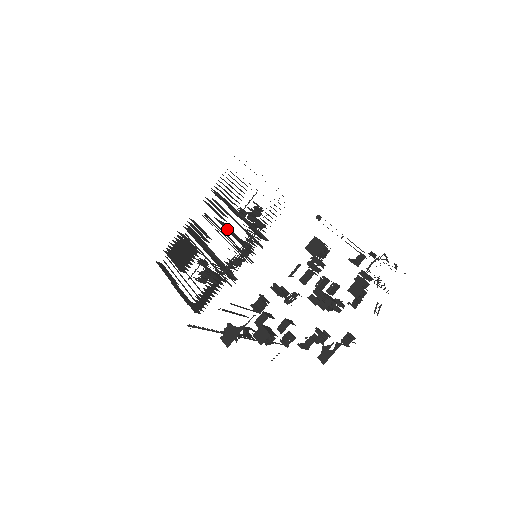
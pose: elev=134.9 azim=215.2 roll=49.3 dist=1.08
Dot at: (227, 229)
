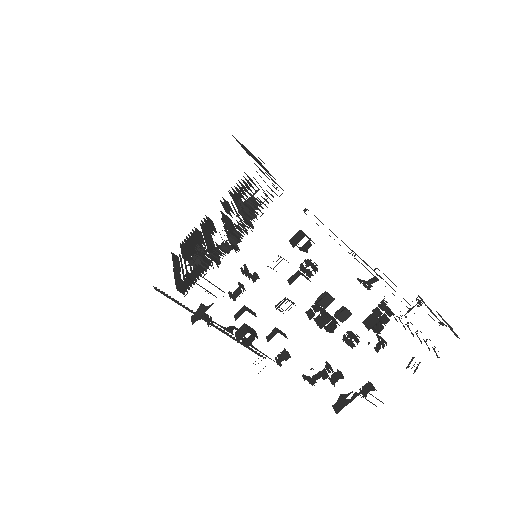
Dot at: (226, 220)
